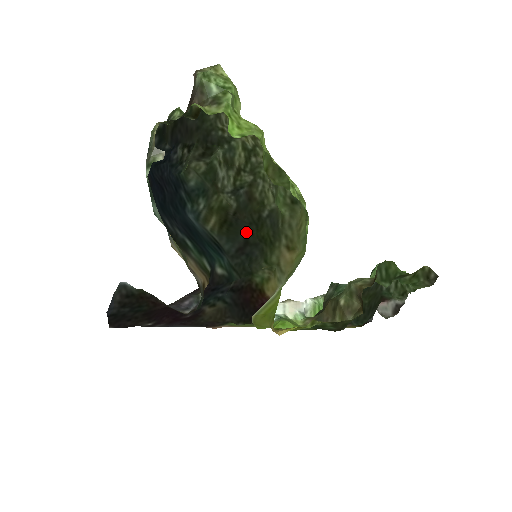
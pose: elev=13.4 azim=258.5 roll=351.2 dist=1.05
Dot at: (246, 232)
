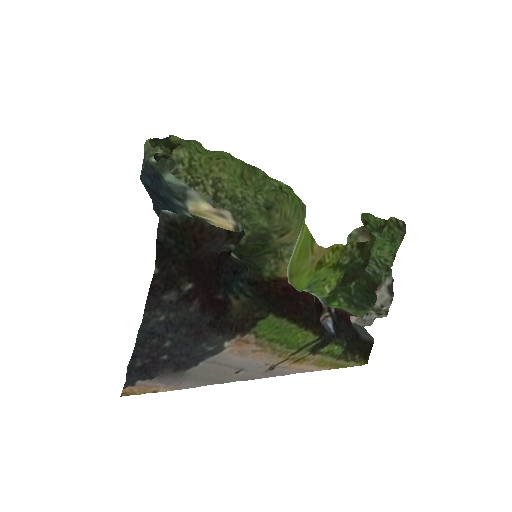
Dot at: (235, 252)
